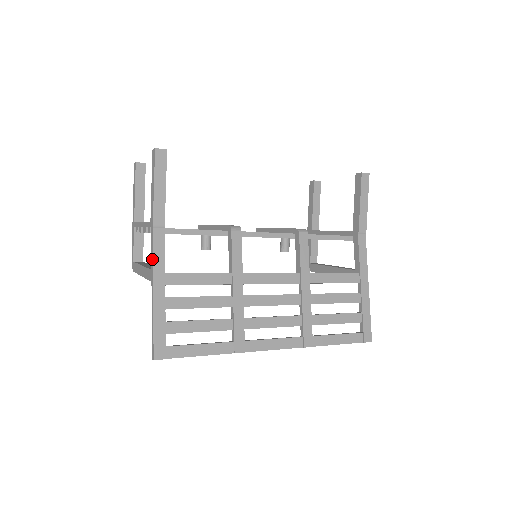
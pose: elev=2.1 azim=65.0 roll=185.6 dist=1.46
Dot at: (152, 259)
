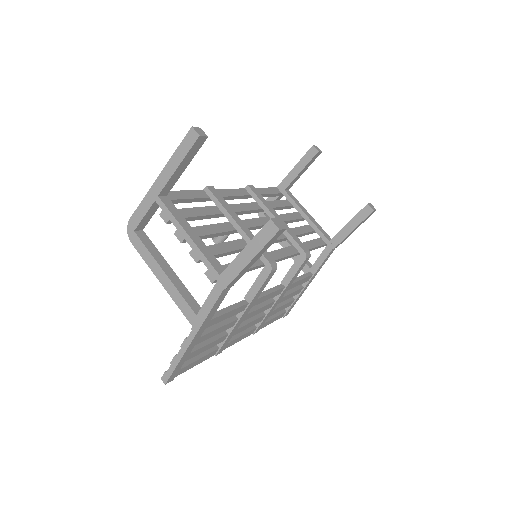
Dot at: (206, 314)
